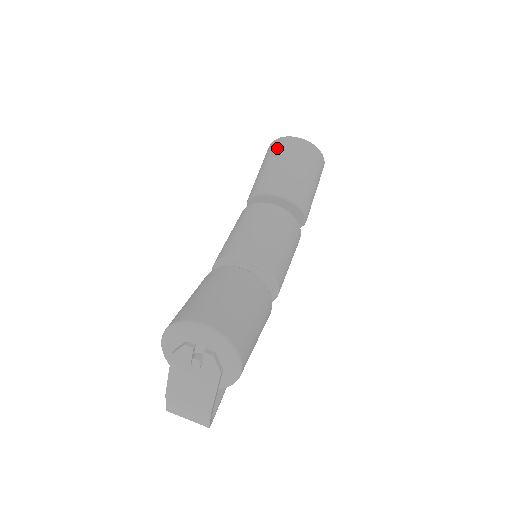
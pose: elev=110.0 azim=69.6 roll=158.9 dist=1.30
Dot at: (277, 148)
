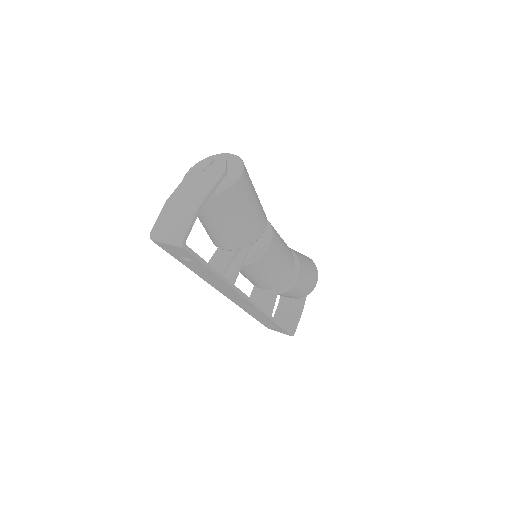
Dot at: occluded
